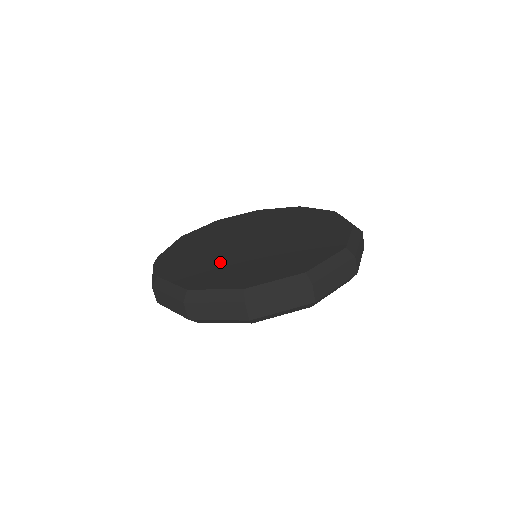
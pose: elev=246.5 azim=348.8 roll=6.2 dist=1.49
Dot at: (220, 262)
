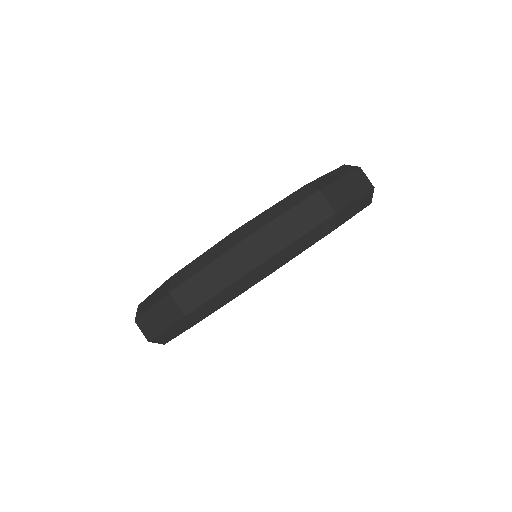
Dot at: occluded
